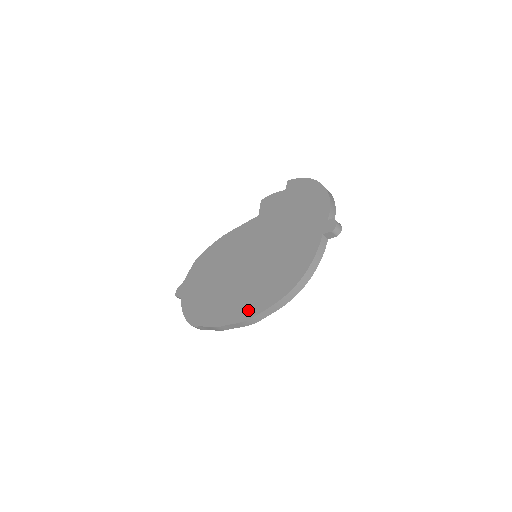
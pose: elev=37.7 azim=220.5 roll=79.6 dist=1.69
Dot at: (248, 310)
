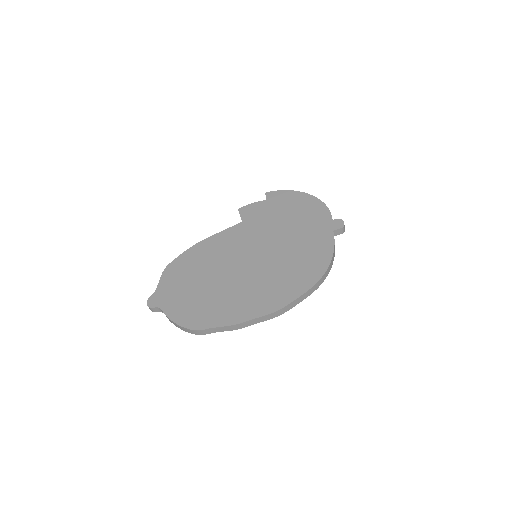
Dot at: (276, 301)
